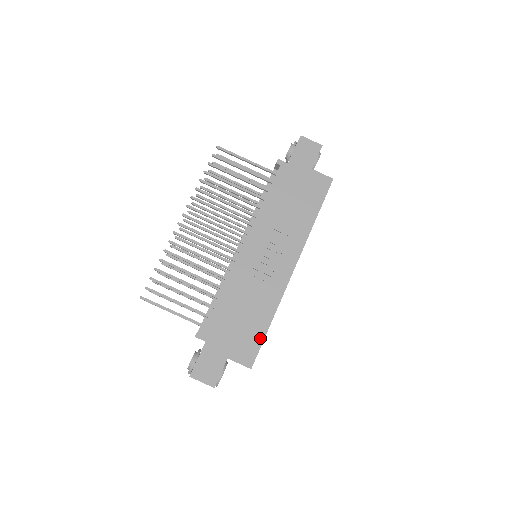
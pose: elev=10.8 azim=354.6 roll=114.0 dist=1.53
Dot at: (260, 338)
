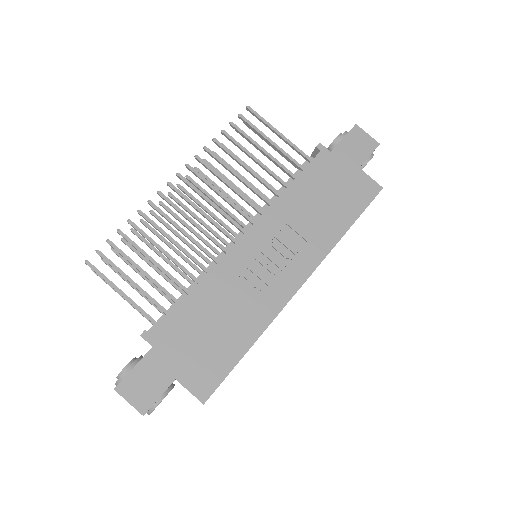
Dot at: (229, 364)
